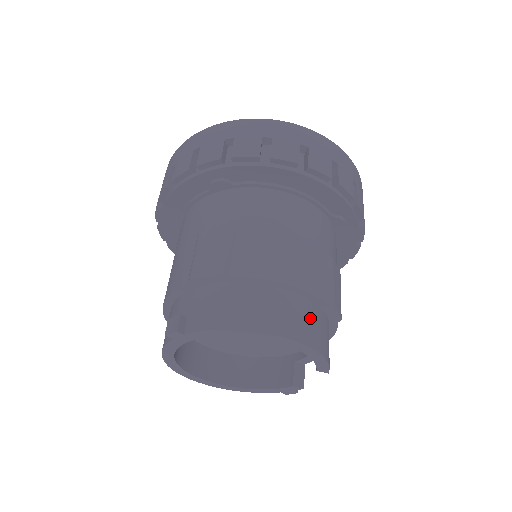
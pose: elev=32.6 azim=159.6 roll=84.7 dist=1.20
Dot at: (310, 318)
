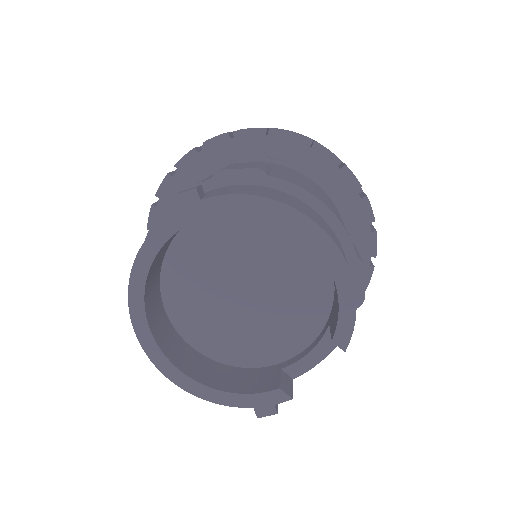
Dot at: occluded
